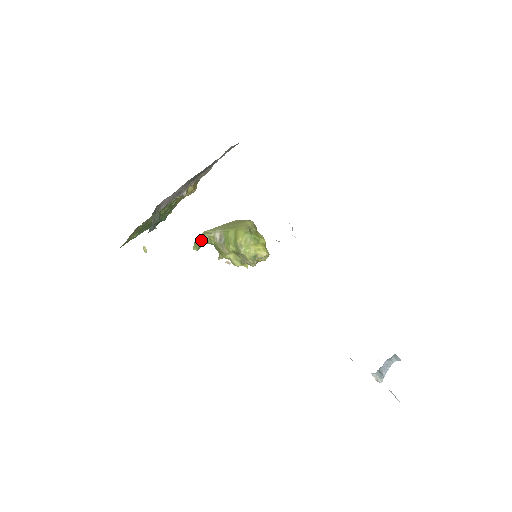
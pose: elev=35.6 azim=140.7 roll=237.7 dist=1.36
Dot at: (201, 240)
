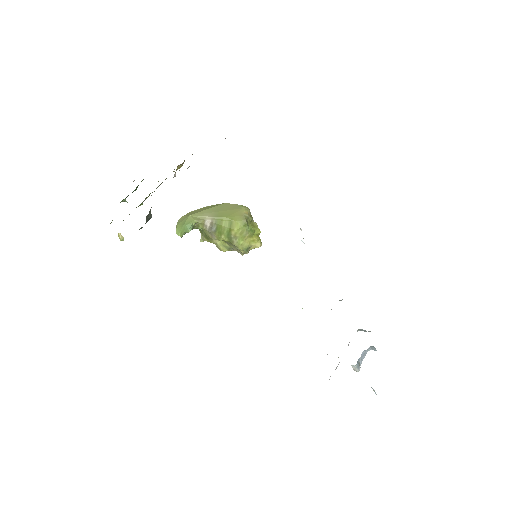
Dot at: (188, 227)
